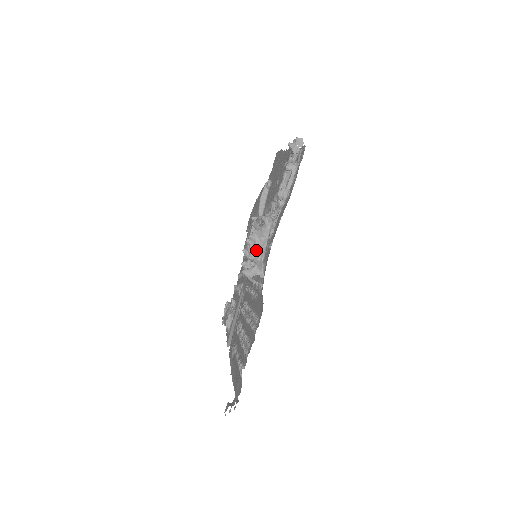
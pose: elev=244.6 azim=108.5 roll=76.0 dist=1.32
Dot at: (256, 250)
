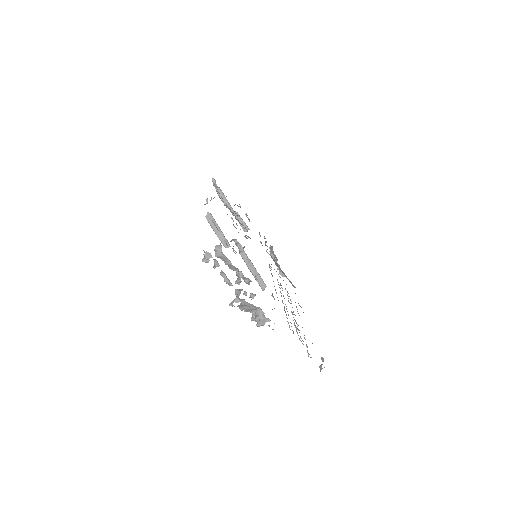
Dot at: (251, 309)
